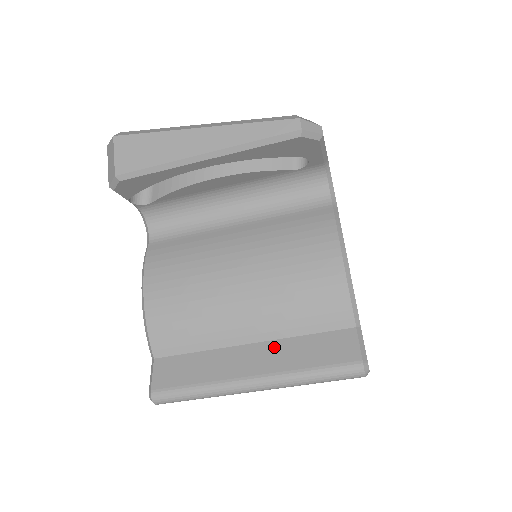
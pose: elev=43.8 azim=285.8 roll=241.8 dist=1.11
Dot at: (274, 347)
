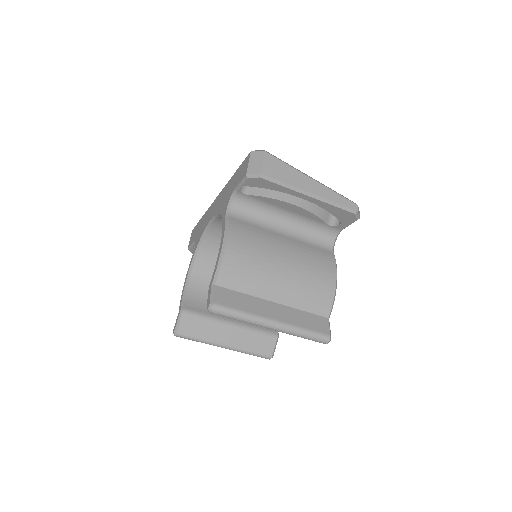
Dot at: (287, 310)
